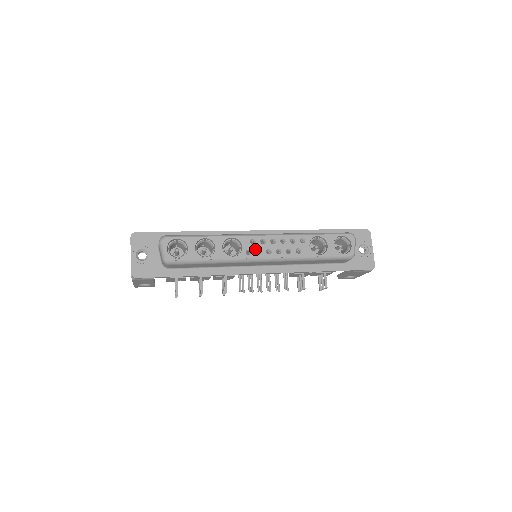
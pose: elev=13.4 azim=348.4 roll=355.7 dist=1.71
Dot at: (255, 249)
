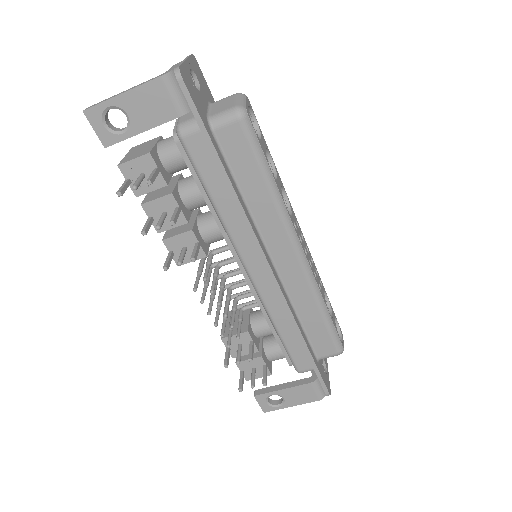
Dot at: (299, 232)
